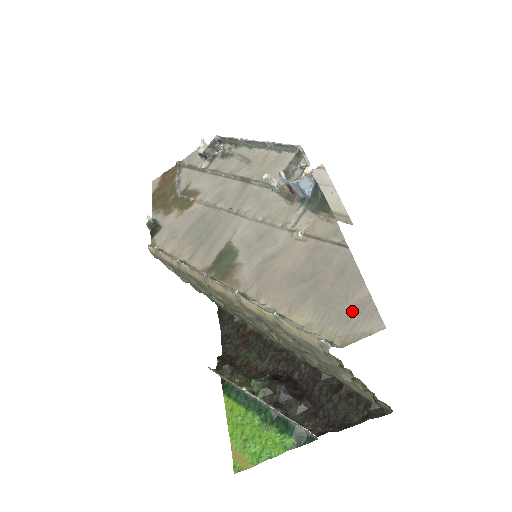
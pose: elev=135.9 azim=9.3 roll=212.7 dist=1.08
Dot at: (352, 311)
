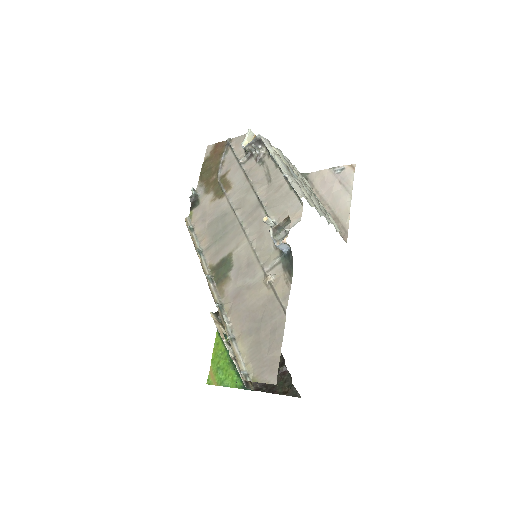
Dot at: (267, 362)
